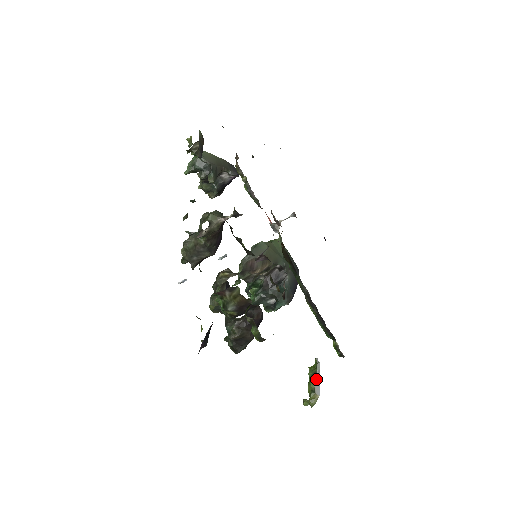
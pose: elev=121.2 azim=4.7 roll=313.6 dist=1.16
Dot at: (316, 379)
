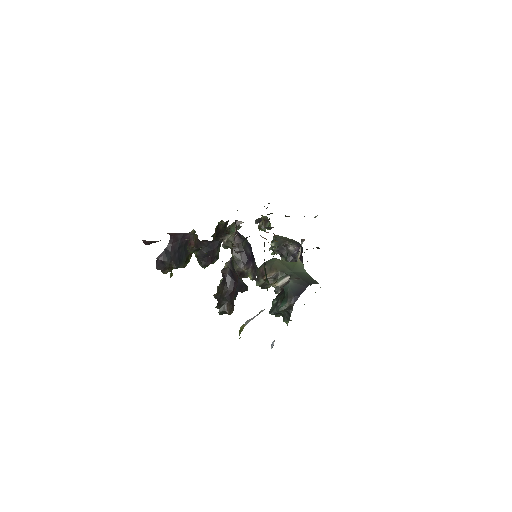
Dot at: occluded
